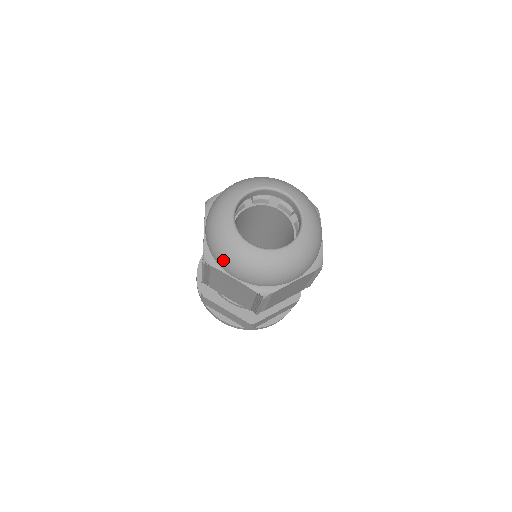
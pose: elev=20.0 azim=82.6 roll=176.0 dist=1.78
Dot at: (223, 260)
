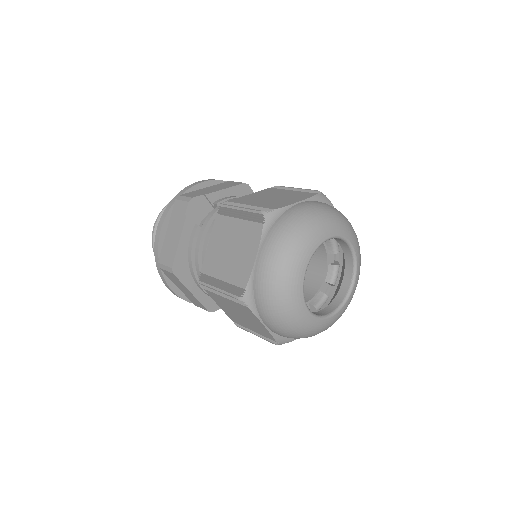
Dot at: (270, 313)
